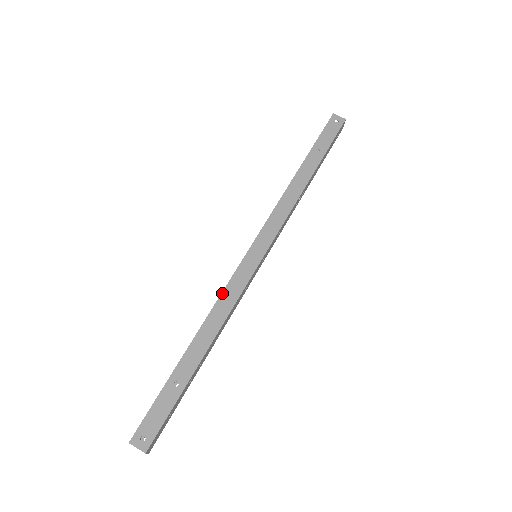
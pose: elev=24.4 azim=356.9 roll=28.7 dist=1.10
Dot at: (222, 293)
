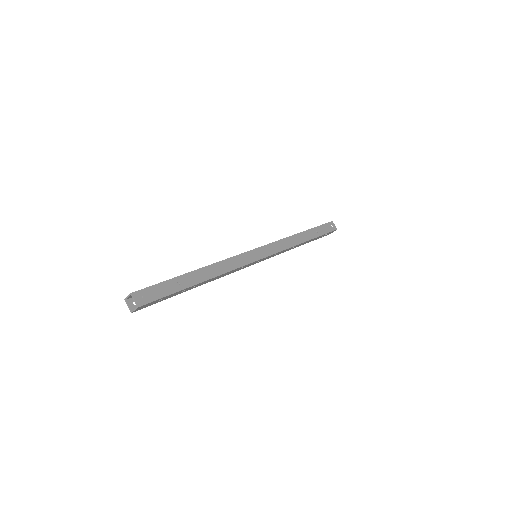
Dot at: (230, 258)
